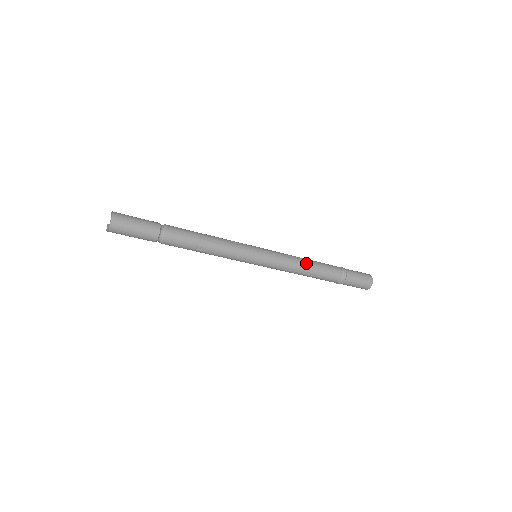
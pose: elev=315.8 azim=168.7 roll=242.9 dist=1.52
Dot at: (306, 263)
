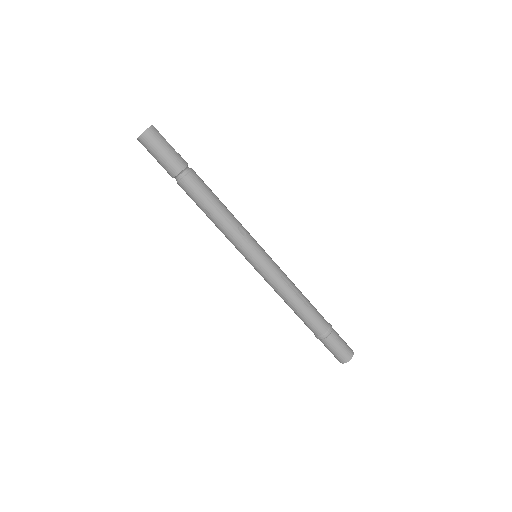
Dot at: (297, 297)
